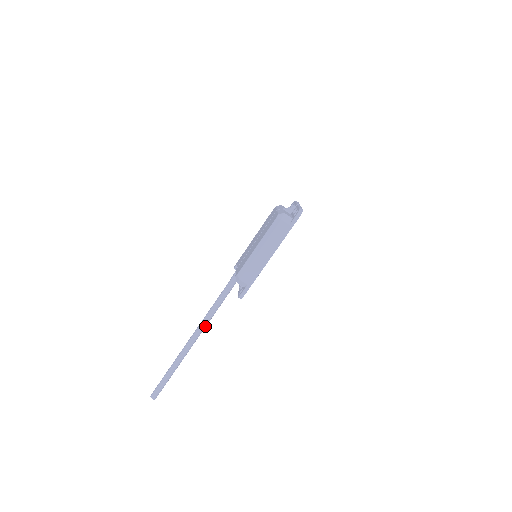
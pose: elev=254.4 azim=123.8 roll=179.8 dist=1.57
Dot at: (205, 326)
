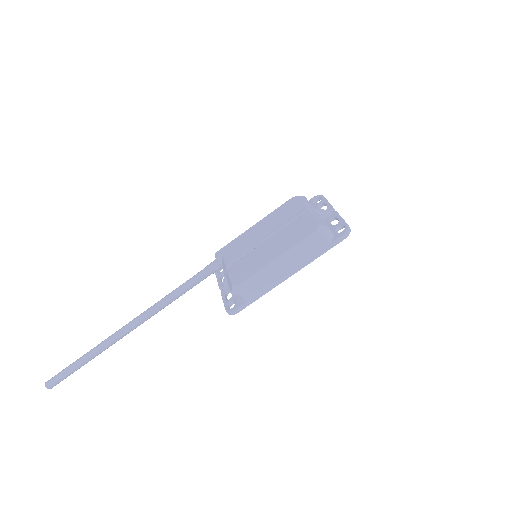
Dot at: occluded
